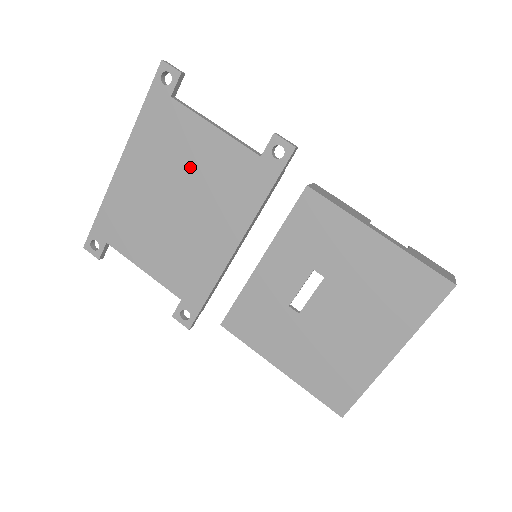
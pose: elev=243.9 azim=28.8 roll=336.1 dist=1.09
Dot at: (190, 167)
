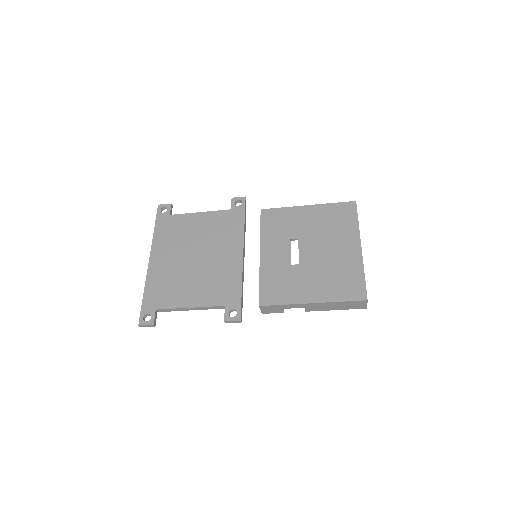
Dot at: (195, 236)
